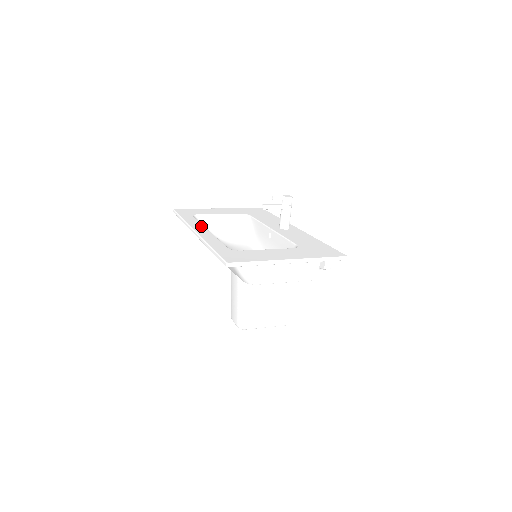
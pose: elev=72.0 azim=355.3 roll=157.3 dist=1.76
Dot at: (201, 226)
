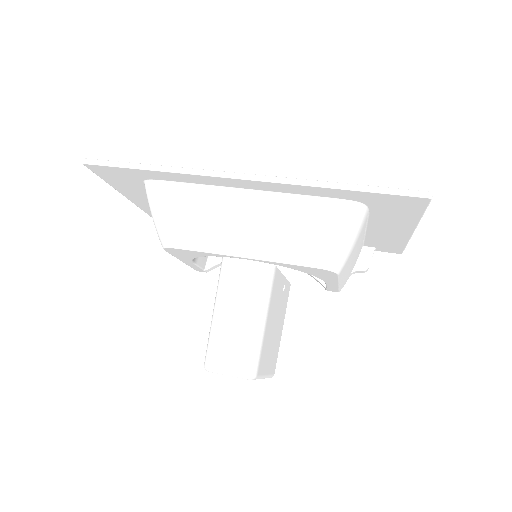
Dot at: occluded
